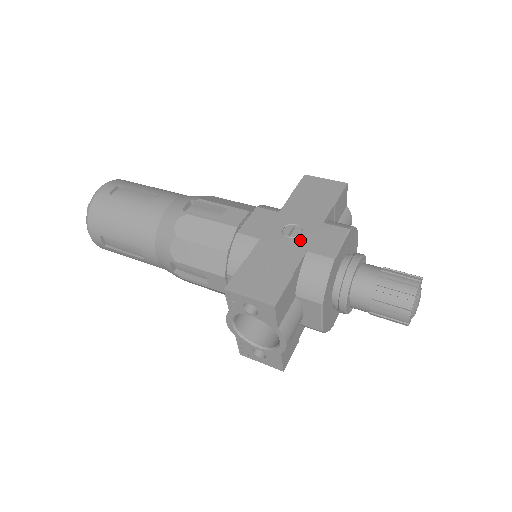
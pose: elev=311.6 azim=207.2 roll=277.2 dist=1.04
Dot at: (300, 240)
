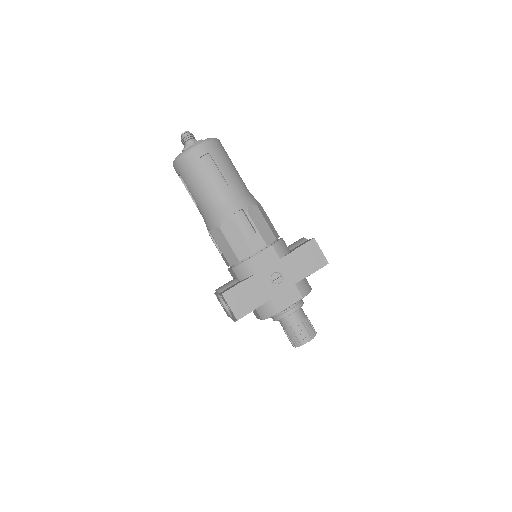
Dot at: (276, 288)
